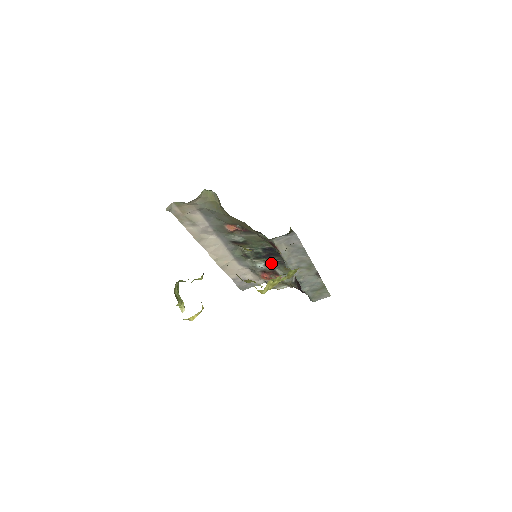
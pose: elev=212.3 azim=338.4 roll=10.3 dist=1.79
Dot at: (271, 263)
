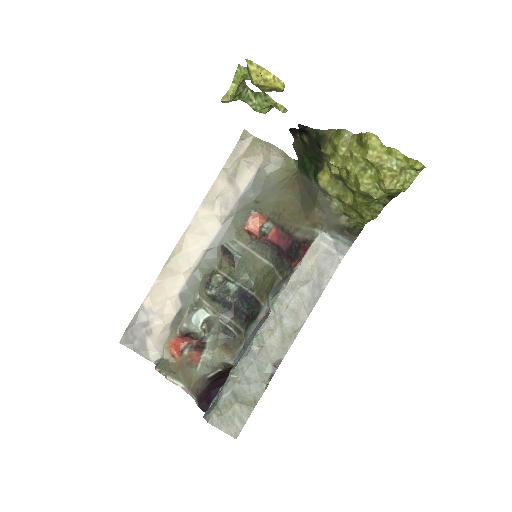
Dot at: (219, 322)
